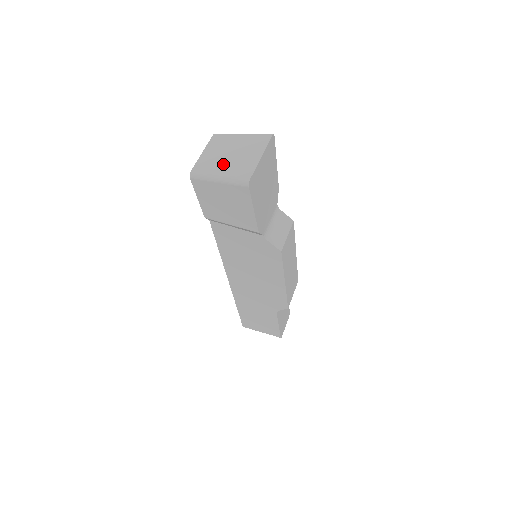
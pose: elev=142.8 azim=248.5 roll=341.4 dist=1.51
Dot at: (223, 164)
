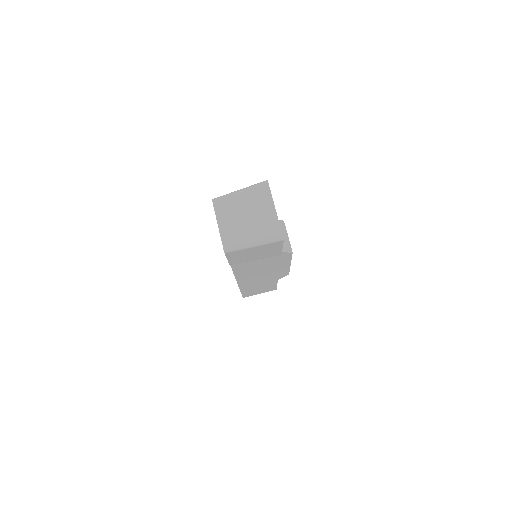
Dot at: (247, 229)
